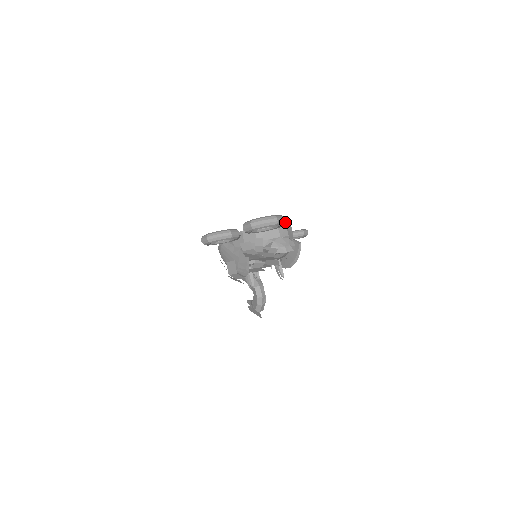
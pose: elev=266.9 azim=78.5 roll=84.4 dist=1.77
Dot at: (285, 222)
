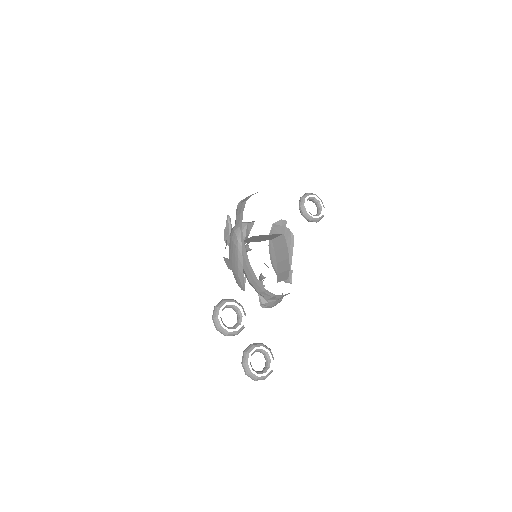
Dot at: occluded
